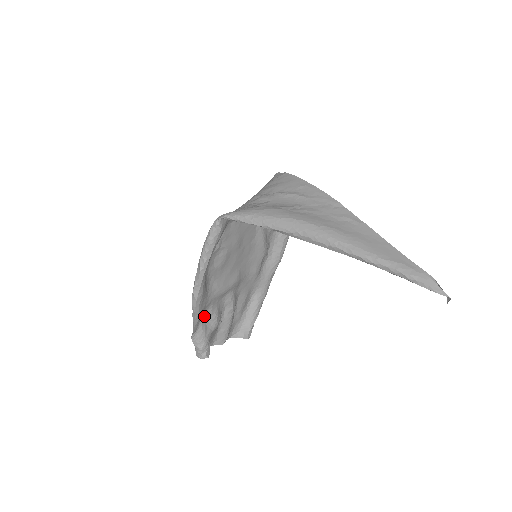
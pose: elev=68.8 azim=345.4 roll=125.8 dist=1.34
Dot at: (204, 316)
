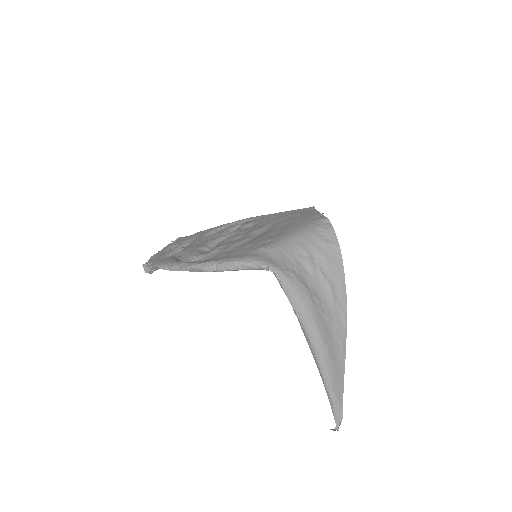
Dot at: occluded
